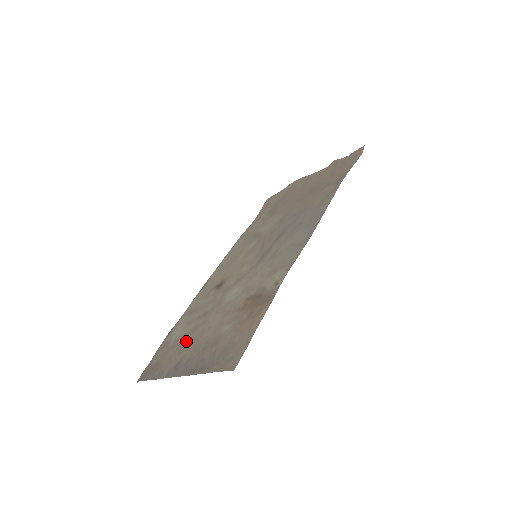
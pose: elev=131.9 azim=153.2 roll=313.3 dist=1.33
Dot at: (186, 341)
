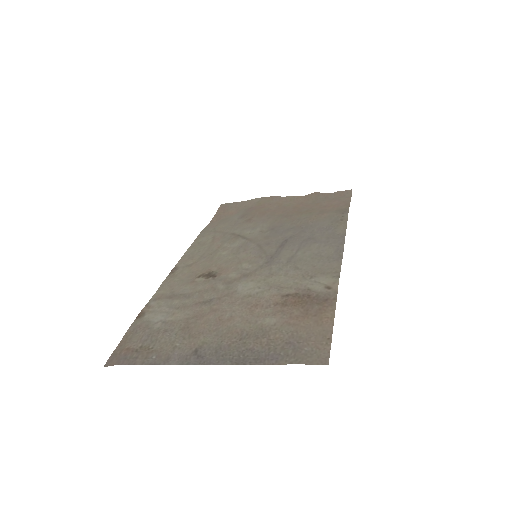
Dot at: (192, 327)
